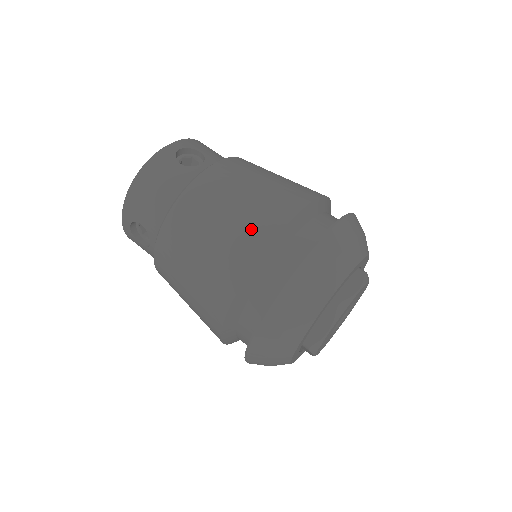
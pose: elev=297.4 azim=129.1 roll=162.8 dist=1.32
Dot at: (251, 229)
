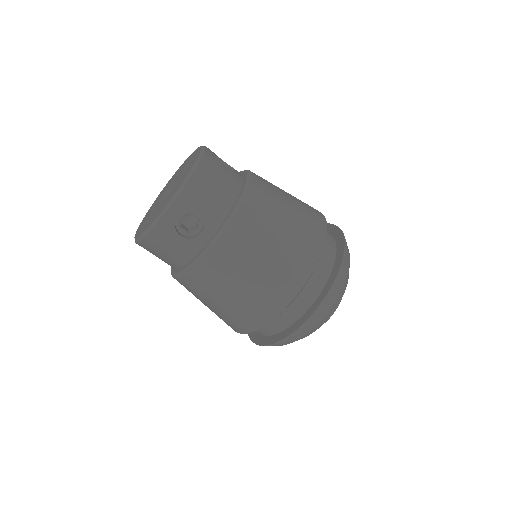
Dot at: (248, 315)
